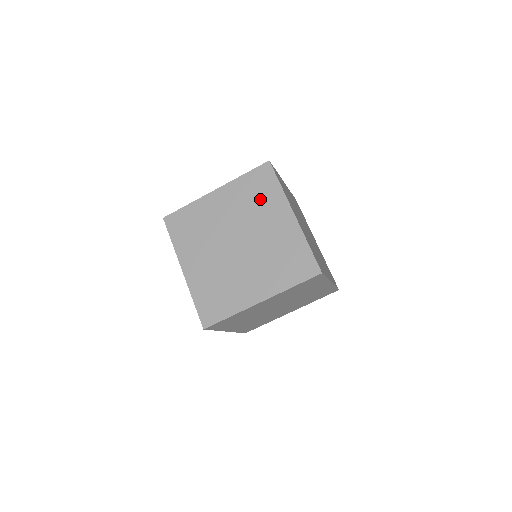
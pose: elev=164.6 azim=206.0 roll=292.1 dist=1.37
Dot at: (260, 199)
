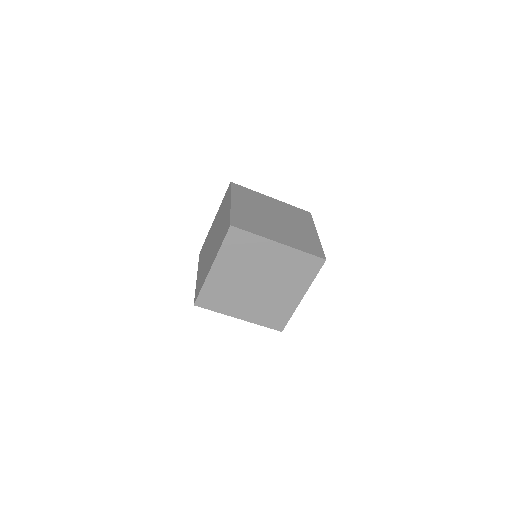
Dot at: (299, 217)
